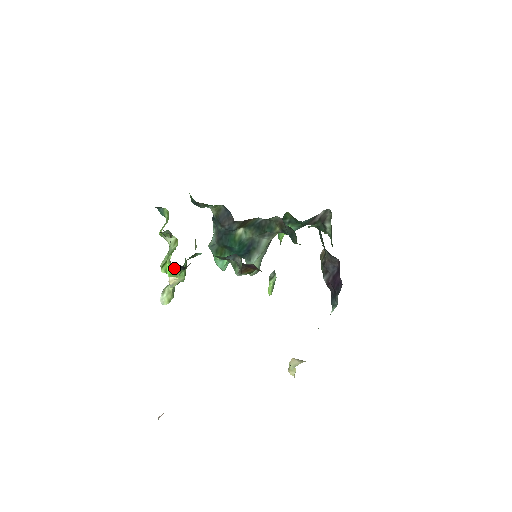
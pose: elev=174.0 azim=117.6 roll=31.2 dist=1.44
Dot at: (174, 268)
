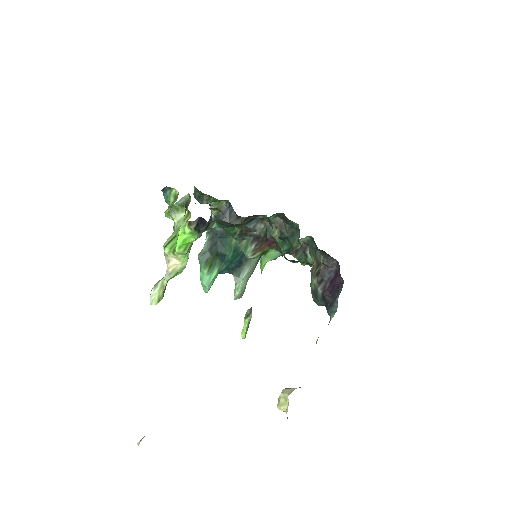
Dot at: (189, 235)
